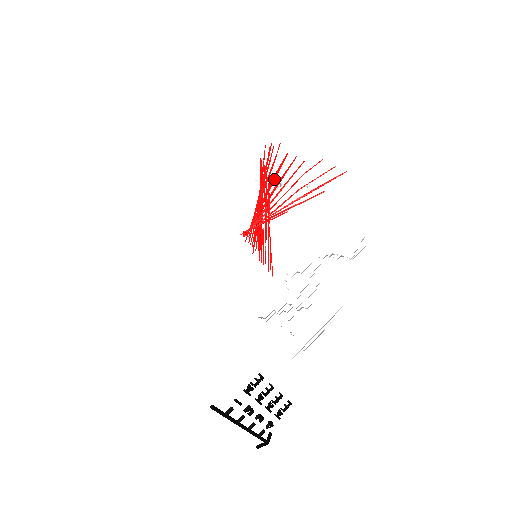
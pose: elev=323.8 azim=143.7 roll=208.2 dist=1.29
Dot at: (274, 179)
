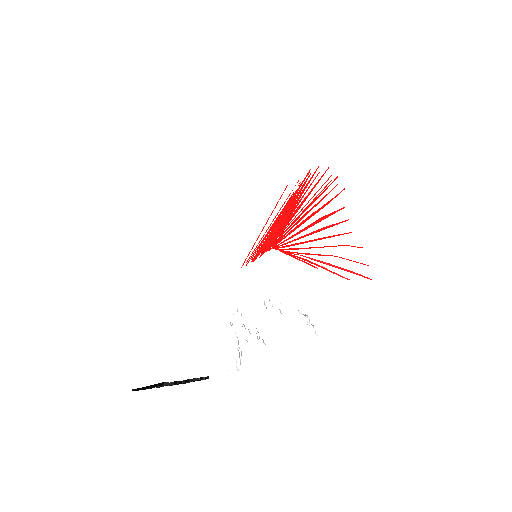
Dot at: (322, 219)
